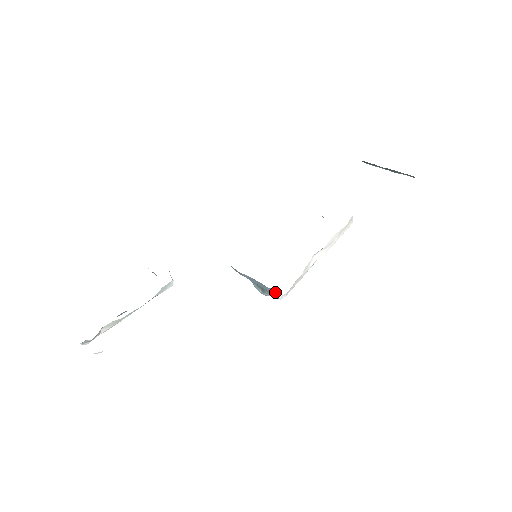
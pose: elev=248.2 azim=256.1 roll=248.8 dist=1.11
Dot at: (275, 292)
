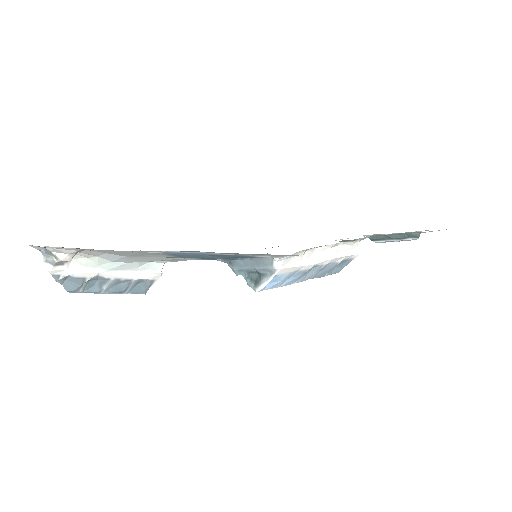
Dot at: (271, 260)
